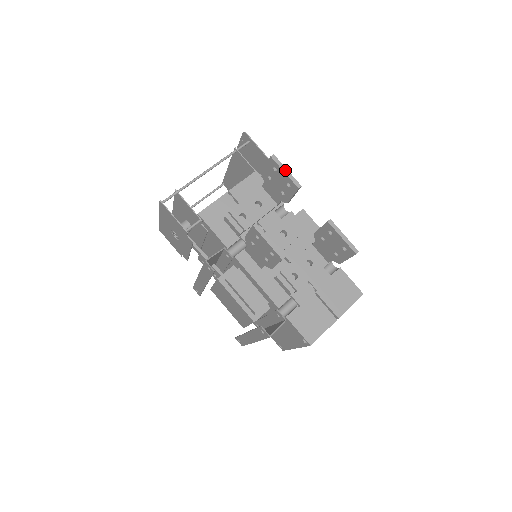
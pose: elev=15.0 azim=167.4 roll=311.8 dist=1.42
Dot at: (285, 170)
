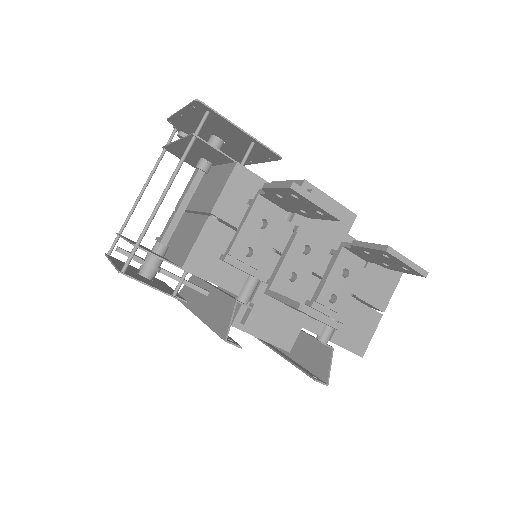
Dot at: (316, 201)
